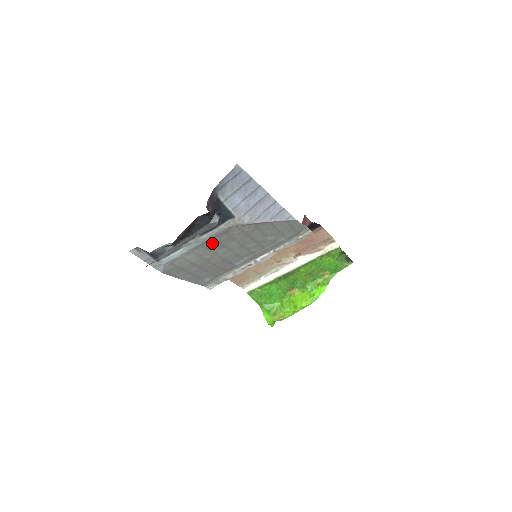
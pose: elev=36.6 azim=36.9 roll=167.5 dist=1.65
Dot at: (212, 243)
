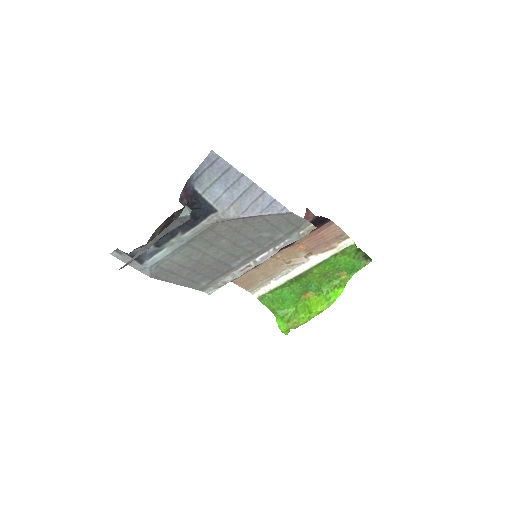
Dot at: (198, 242)
